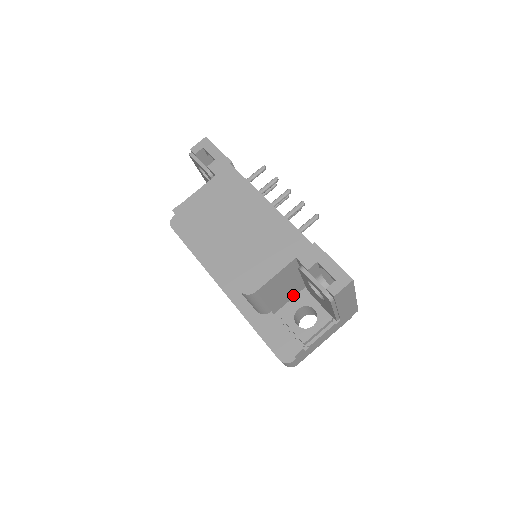
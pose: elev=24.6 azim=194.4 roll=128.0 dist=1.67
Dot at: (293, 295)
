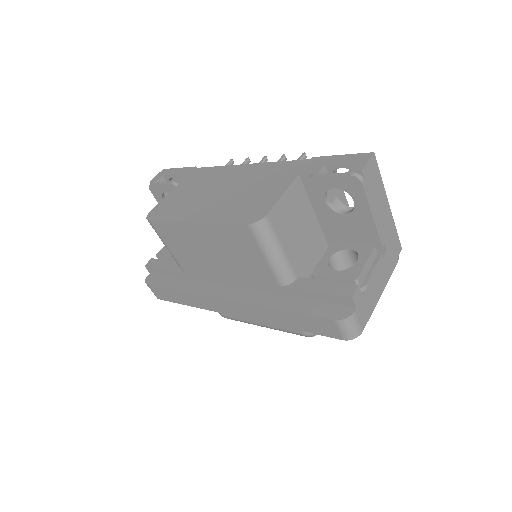
Dot at: (316, 258)
